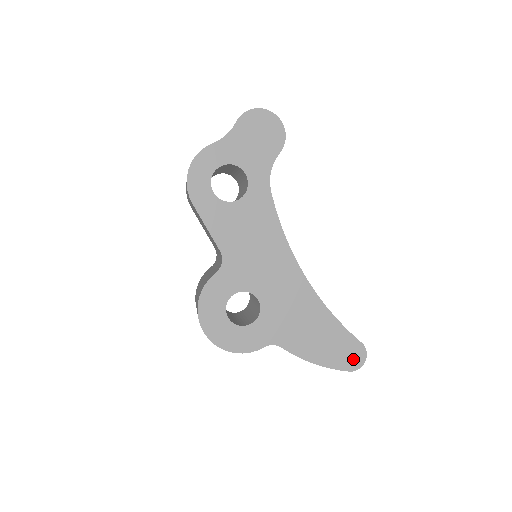
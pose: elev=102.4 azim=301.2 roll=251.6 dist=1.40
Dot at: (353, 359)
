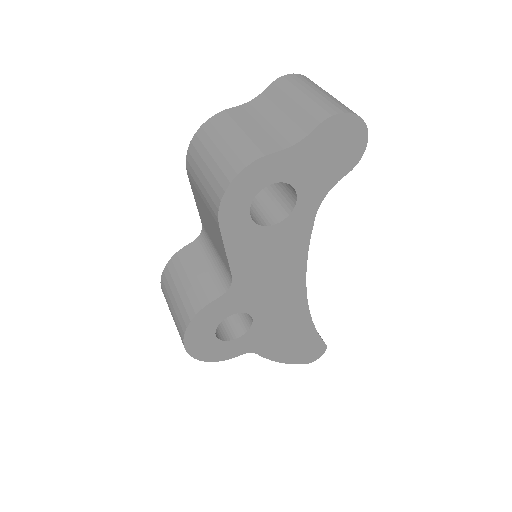
Dot at: (312, 356)
